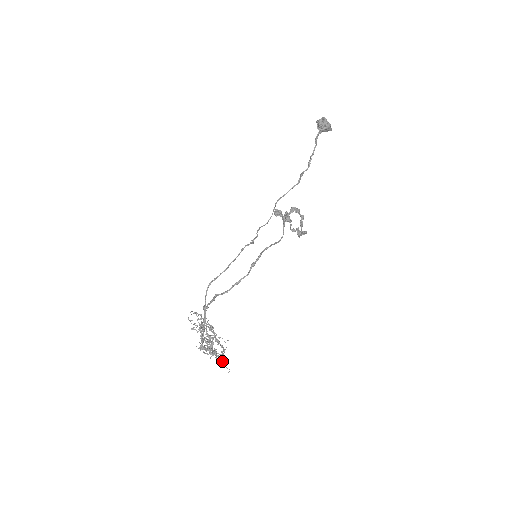
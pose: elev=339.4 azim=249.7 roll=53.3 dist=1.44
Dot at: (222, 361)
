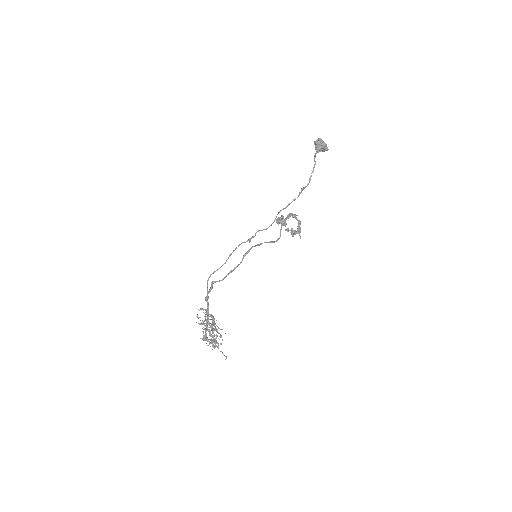
Dot at: (221, 351)
